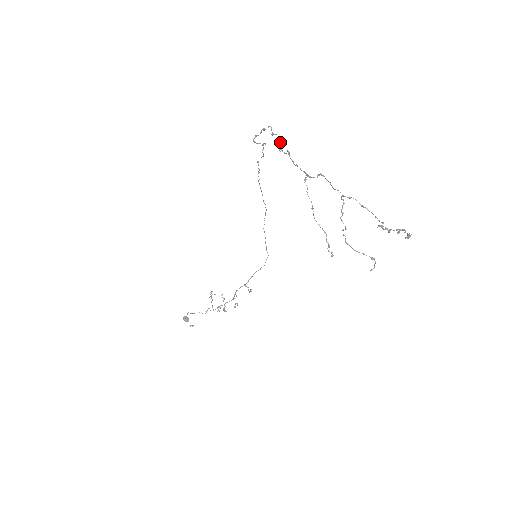
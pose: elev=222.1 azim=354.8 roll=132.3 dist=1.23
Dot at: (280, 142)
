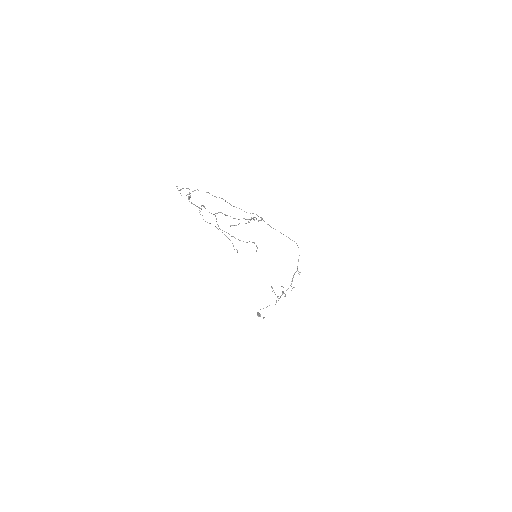
Dot at: occluded
